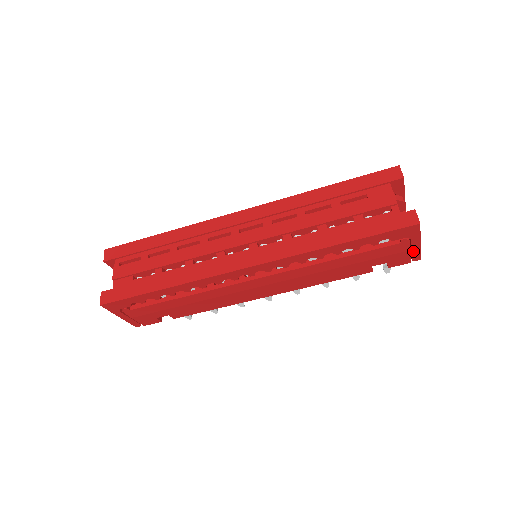
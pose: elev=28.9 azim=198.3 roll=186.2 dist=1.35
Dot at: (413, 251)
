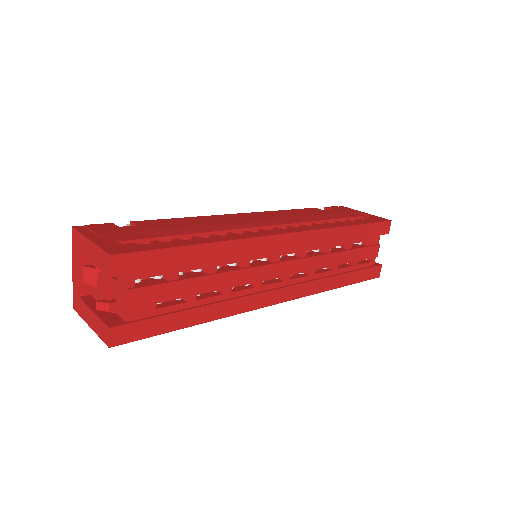
Dot at: occluded
